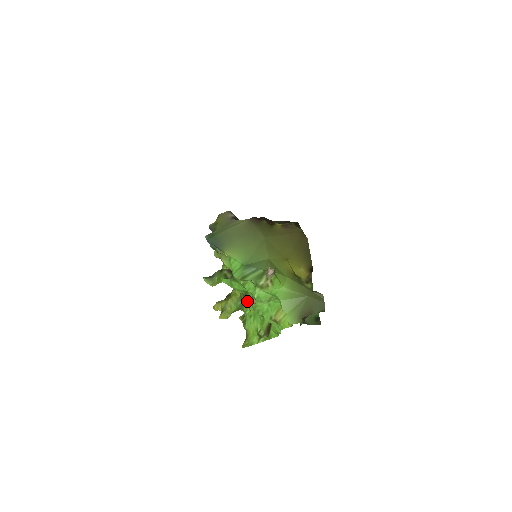
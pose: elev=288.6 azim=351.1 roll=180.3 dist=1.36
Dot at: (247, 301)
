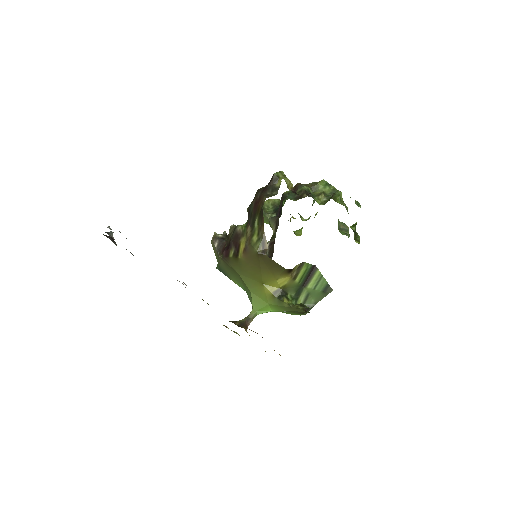
Dot at: occluded
